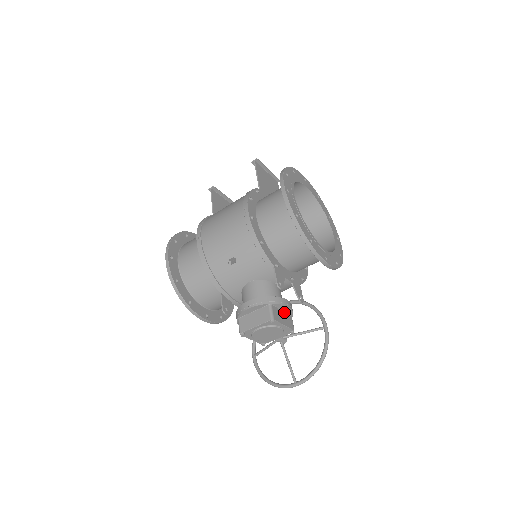
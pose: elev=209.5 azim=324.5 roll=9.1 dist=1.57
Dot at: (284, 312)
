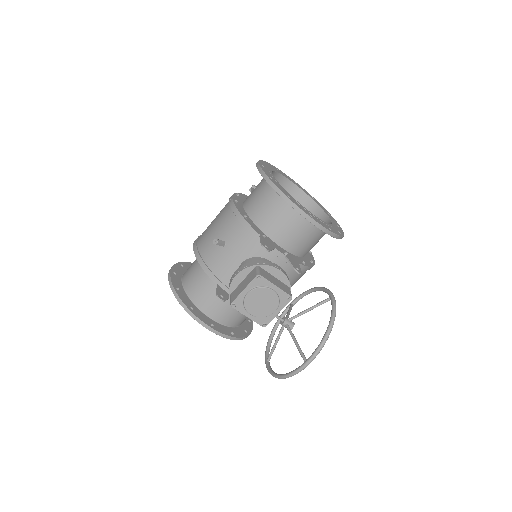
Dot at: (278, 279)
